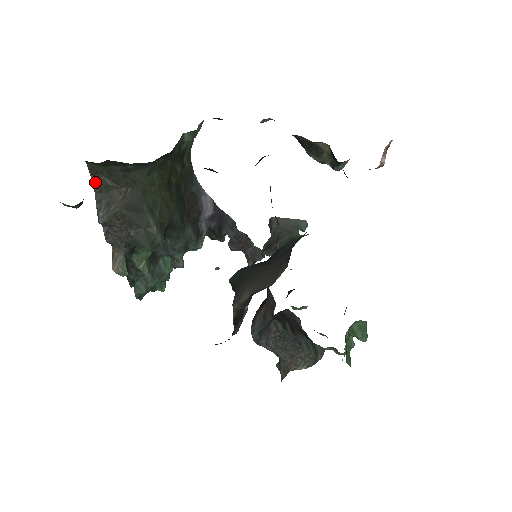
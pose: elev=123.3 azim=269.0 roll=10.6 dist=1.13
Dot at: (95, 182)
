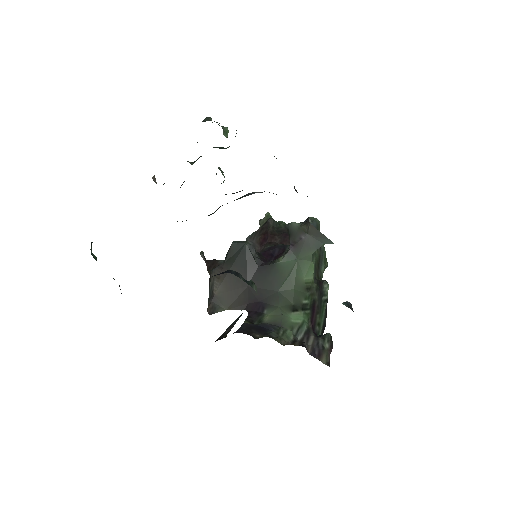
Dot at: occluded
